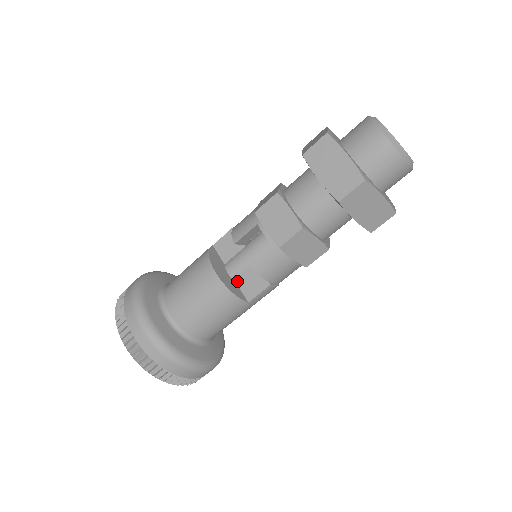
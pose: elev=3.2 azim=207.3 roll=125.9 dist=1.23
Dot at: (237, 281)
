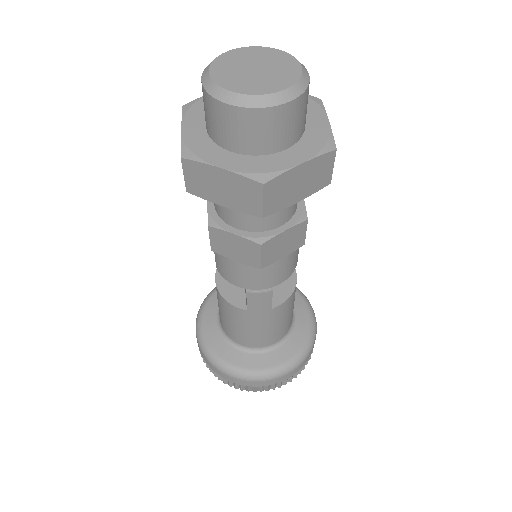
Dot at: occluded
